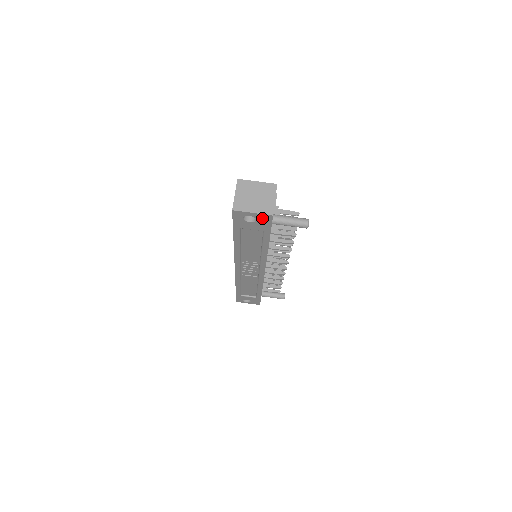
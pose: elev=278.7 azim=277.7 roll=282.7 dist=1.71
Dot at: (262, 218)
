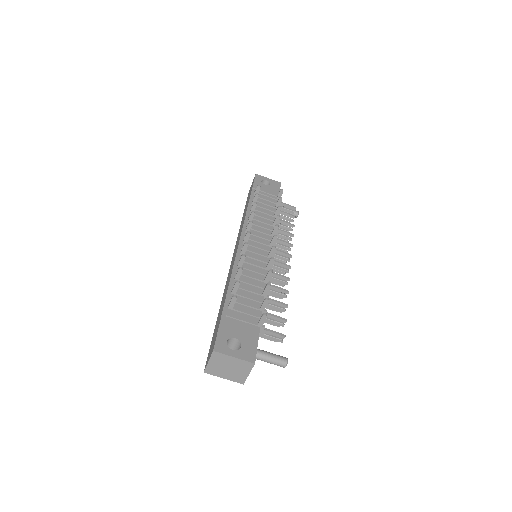
Dot at: occluded
